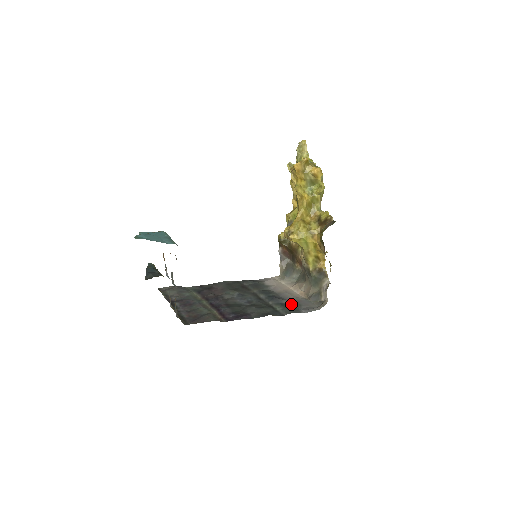
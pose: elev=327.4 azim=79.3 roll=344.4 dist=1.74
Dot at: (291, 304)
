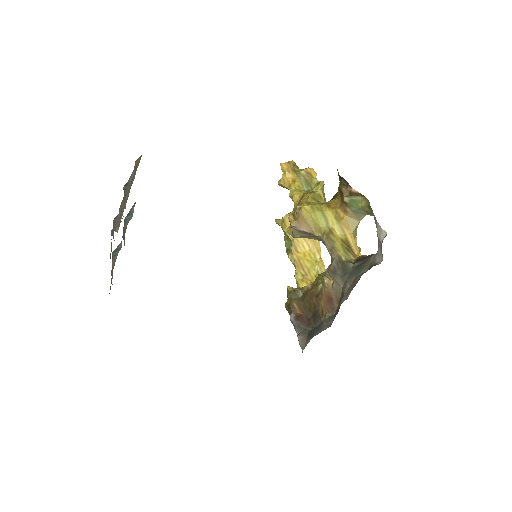
Dot at: occluded
